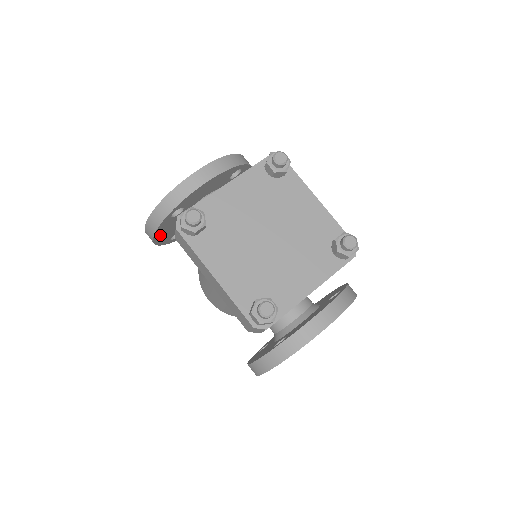
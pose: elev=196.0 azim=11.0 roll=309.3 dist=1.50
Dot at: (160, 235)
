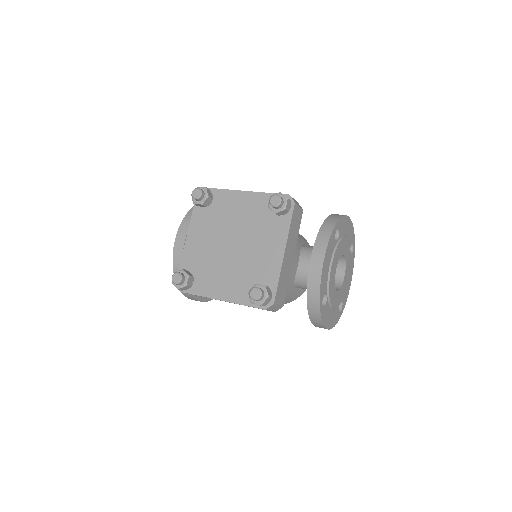
Dot at: occluded
